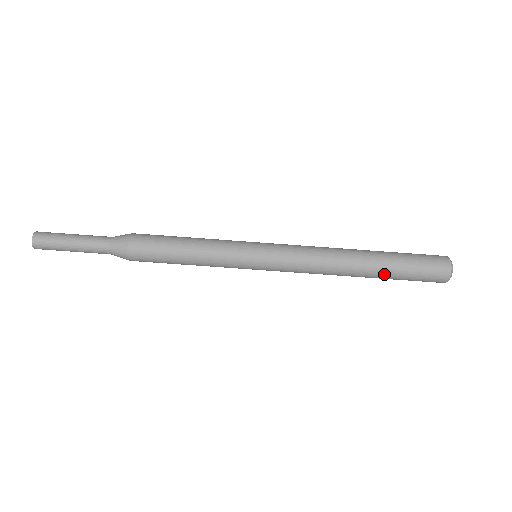
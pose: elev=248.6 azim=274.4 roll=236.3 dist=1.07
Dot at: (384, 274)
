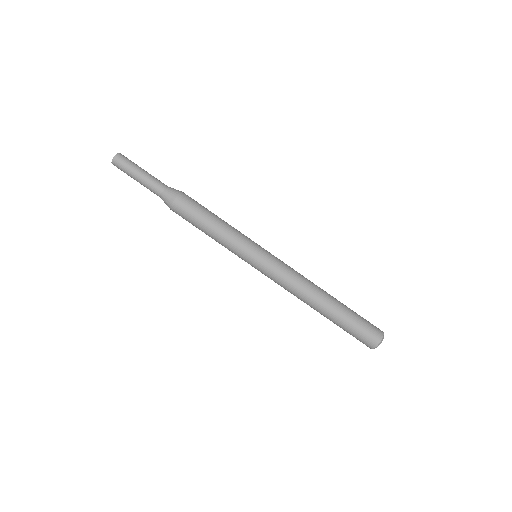
Dot at: (335, 317)
